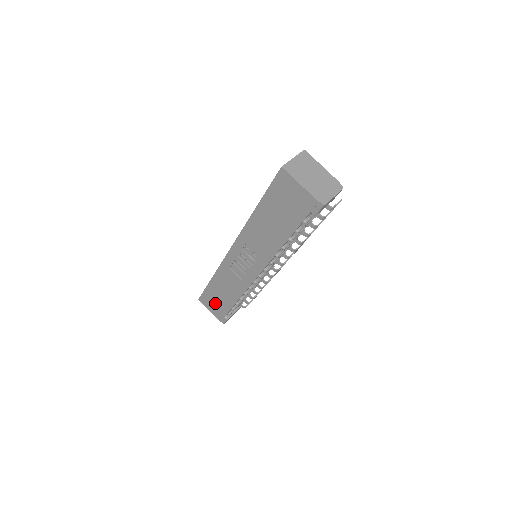
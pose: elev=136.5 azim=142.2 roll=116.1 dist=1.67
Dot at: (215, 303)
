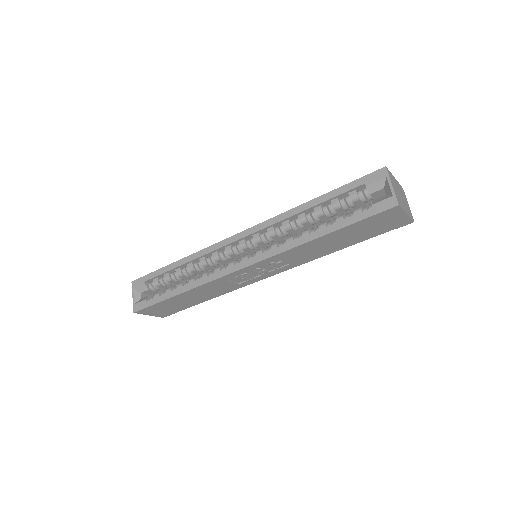
Dot at: (168, 308)
